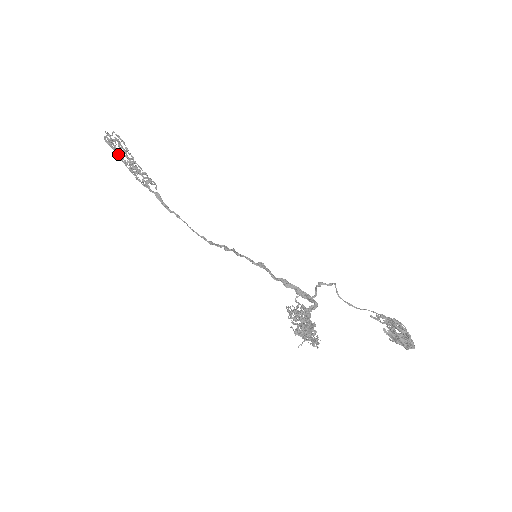
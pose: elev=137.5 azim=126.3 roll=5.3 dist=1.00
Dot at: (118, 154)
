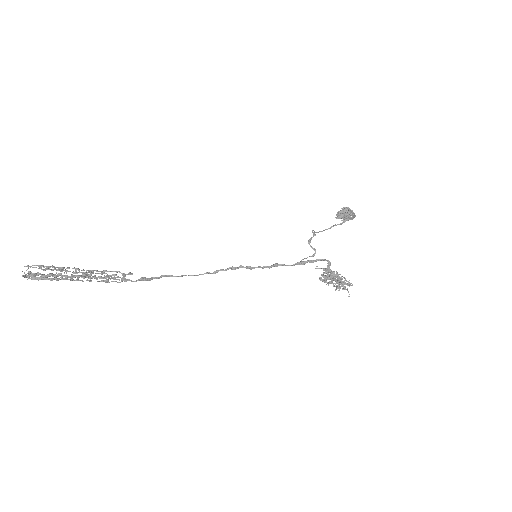
Dot at: occluded
